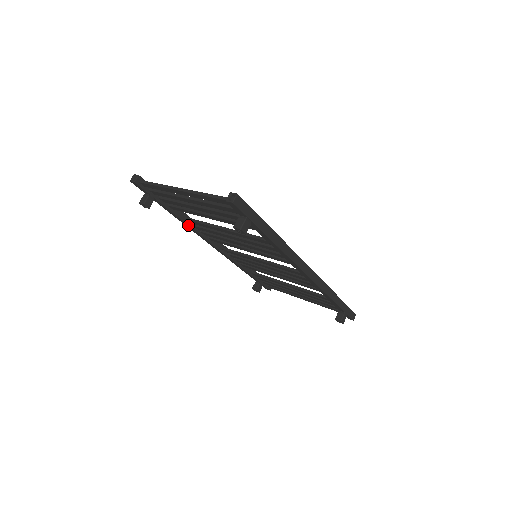
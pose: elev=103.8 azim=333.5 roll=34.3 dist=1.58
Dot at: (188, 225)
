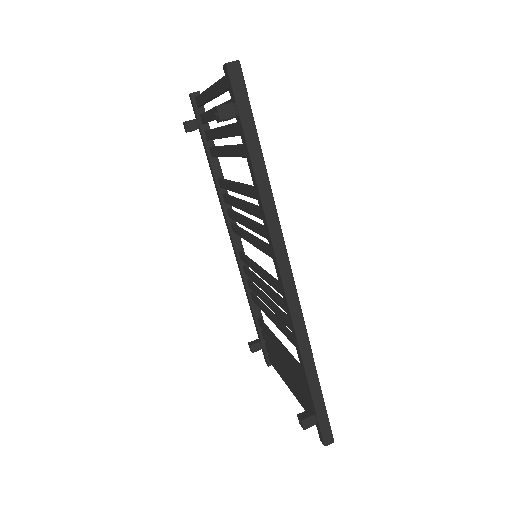
Dot at: (218, 189)
